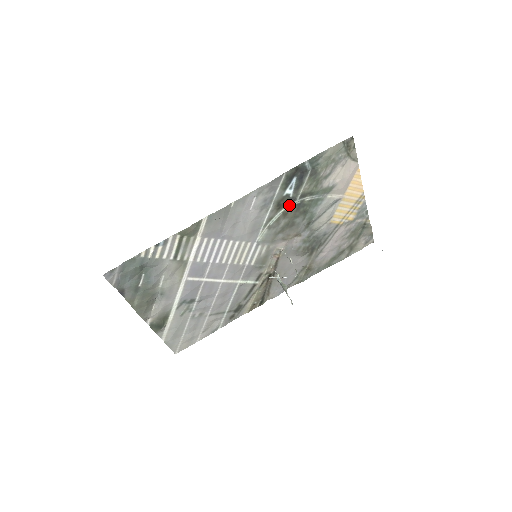
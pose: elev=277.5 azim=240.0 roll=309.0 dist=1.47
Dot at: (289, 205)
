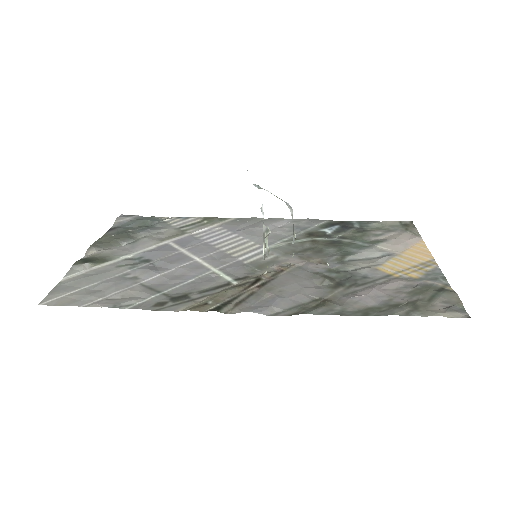
Dot at: (323, 239)
